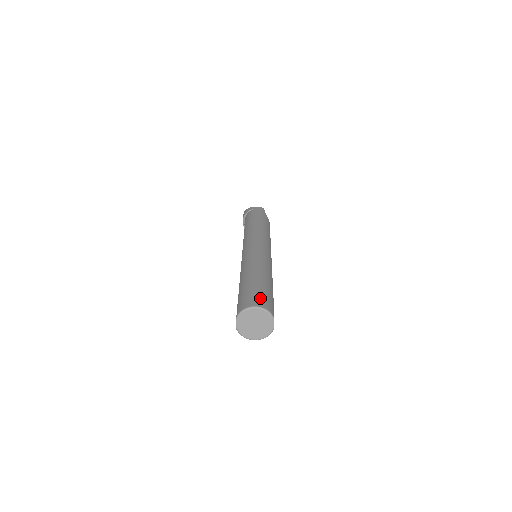
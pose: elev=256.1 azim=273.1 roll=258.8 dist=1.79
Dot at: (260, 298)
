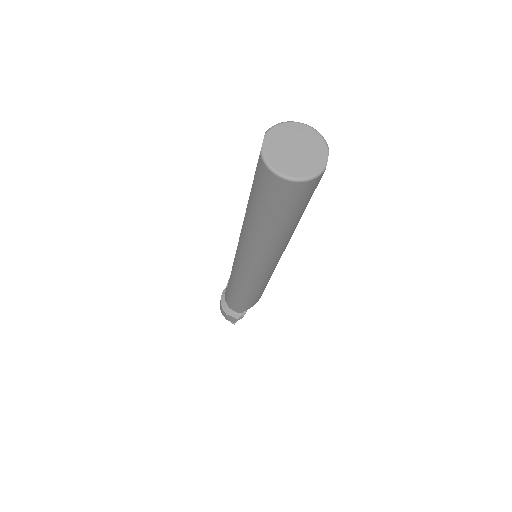
Dot at: occluded
